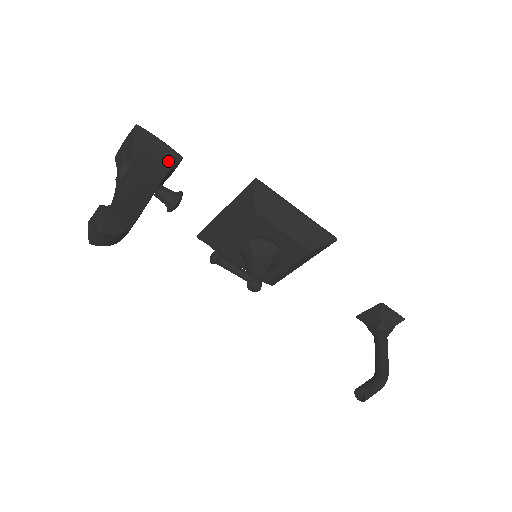
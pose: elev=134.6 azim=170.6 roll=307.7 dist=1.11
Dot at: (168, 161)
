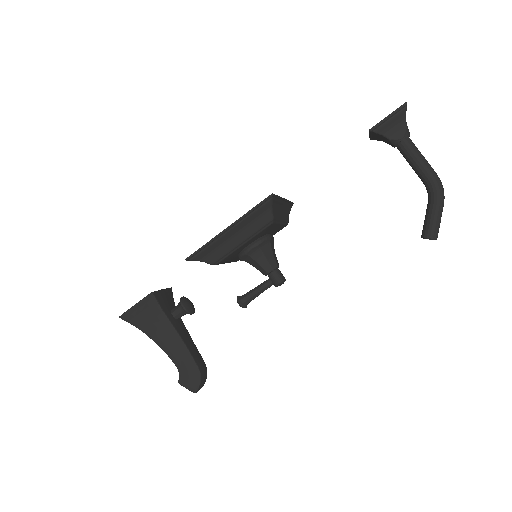
Dot at: (153, 306)
